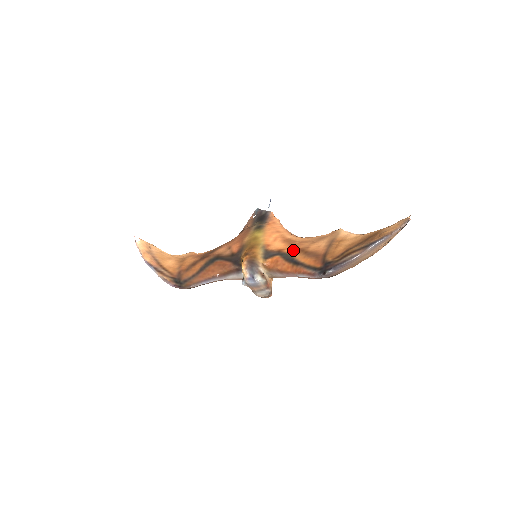
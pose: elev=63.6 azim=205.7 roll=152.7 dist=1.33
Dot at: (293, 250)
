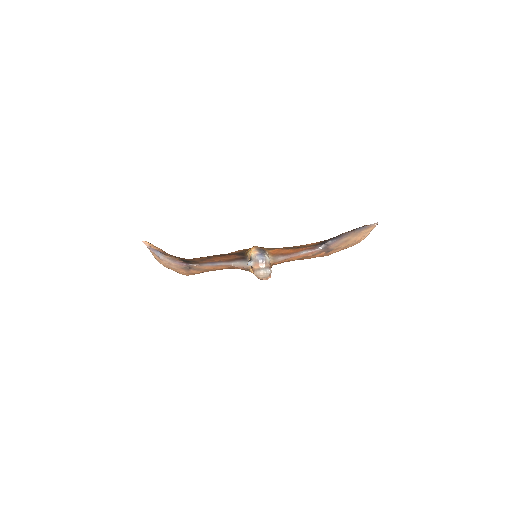
Dot at: occluded
